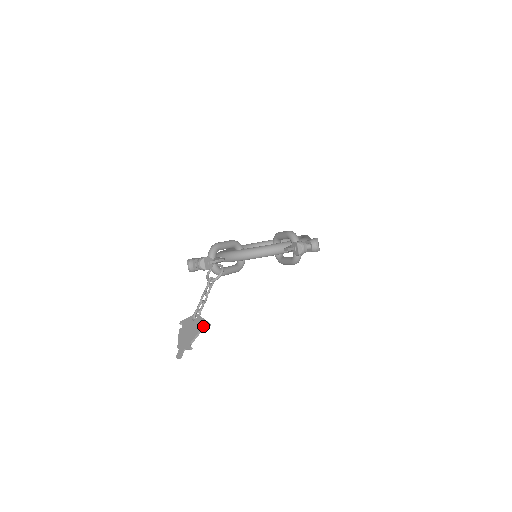
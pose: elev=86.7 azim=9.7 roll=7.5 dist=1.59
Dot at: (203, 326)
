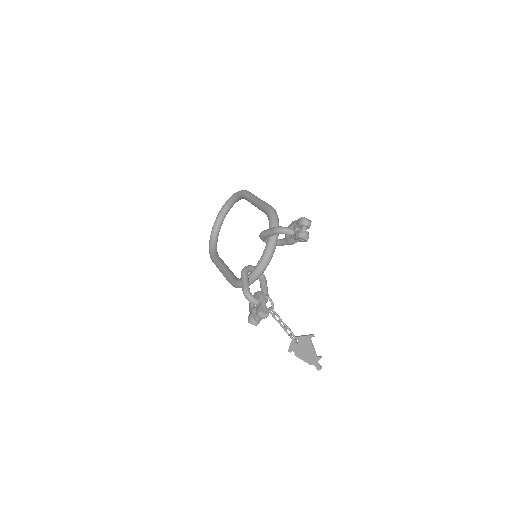
Dot at: (310, 340)
